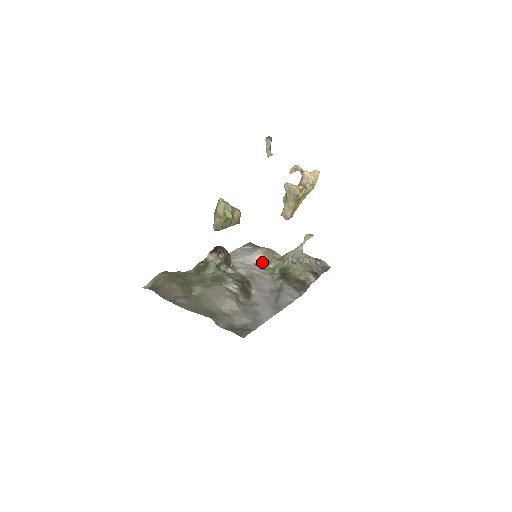
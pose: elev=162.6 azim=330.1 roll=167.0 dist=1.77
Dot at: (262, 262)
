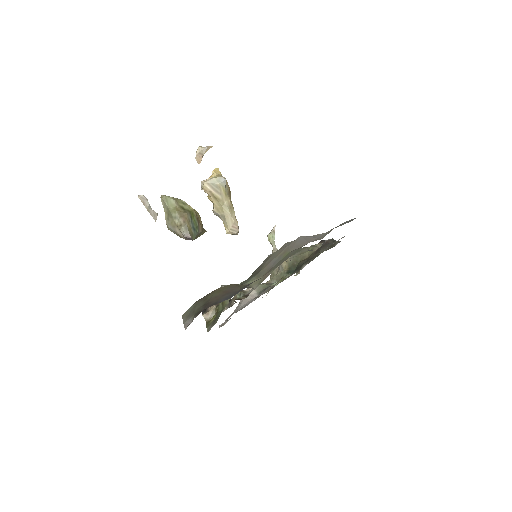
Dot at: (262, 290)
